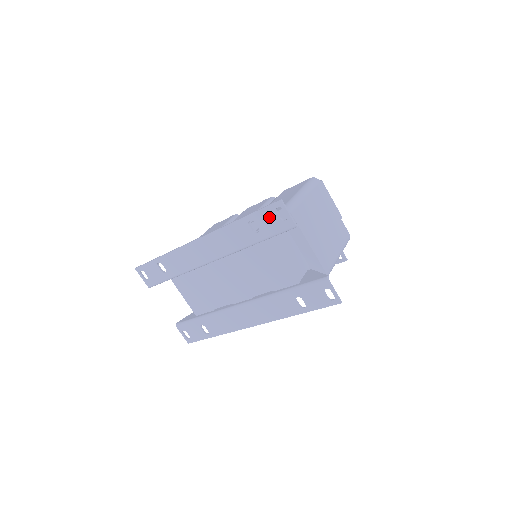
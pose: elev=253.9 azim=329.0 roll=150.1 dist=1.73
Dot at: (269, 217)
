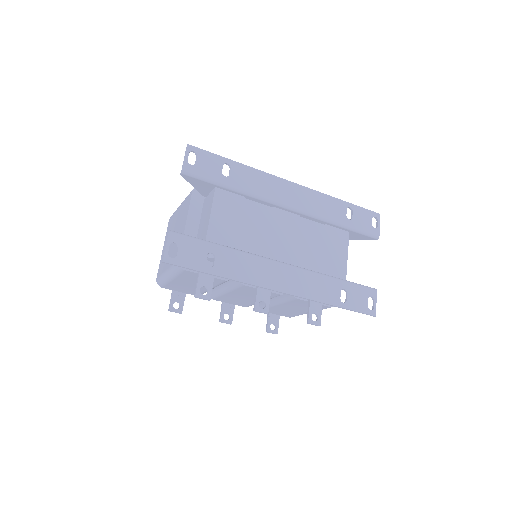
Dot at: (365, 217)
